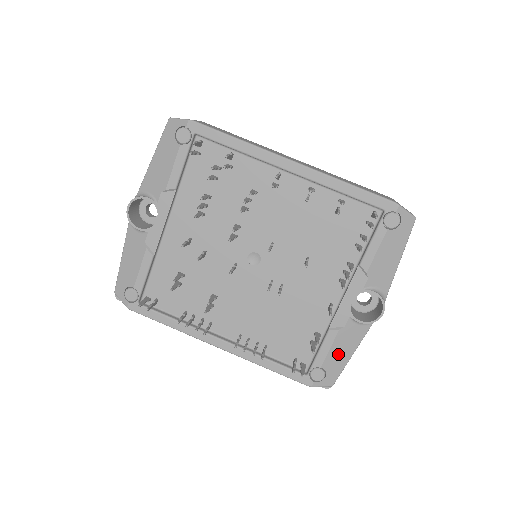
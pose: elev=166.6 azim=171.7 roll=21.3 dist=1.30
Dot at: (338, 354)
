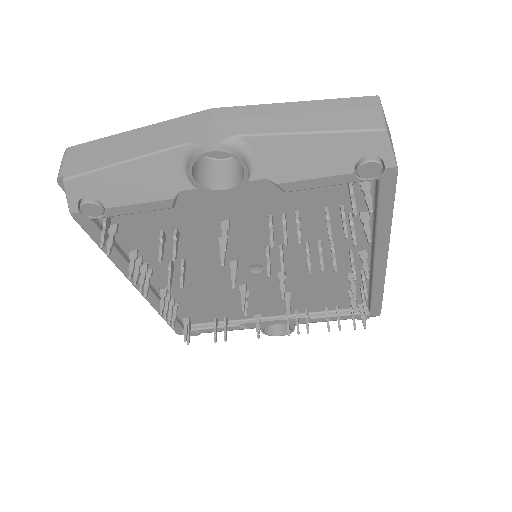
Dot at: occluded
